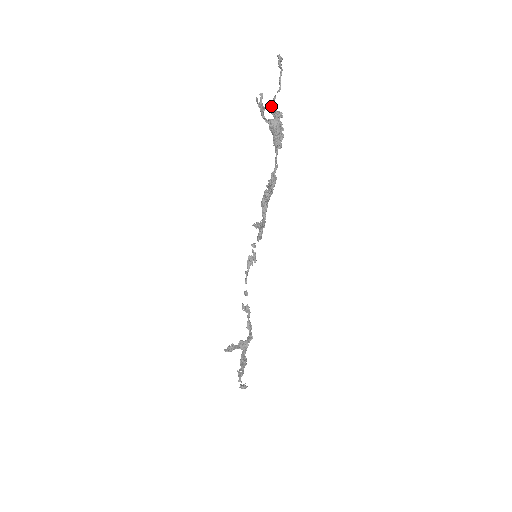
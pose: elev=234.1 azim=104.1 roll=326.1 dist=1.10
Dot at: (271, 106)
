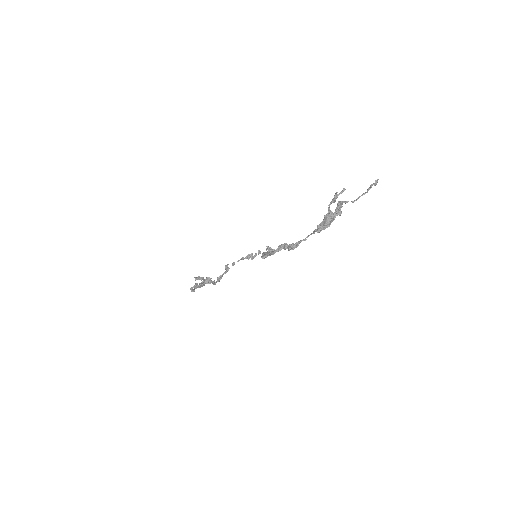
Dot at: (340, 204)
